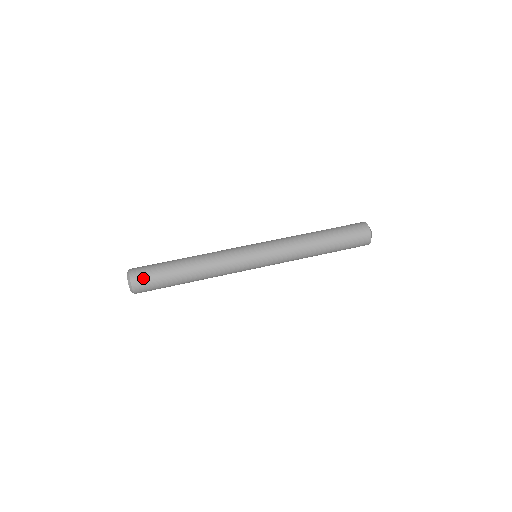
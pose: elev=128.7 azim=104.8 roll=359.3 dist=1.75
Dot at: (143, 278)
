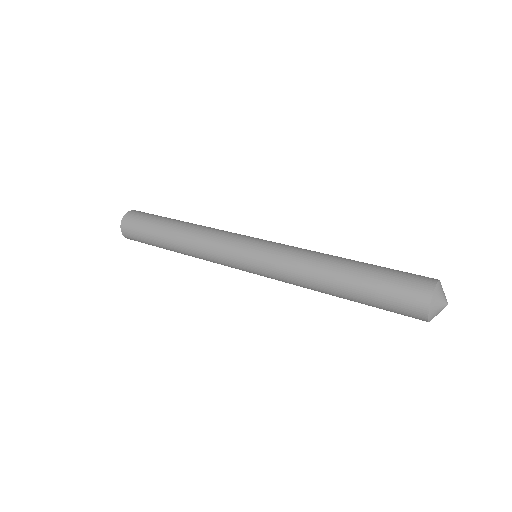
Dot at: occluded
